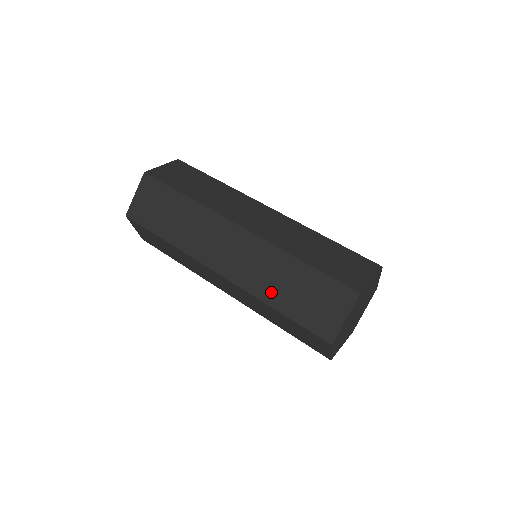
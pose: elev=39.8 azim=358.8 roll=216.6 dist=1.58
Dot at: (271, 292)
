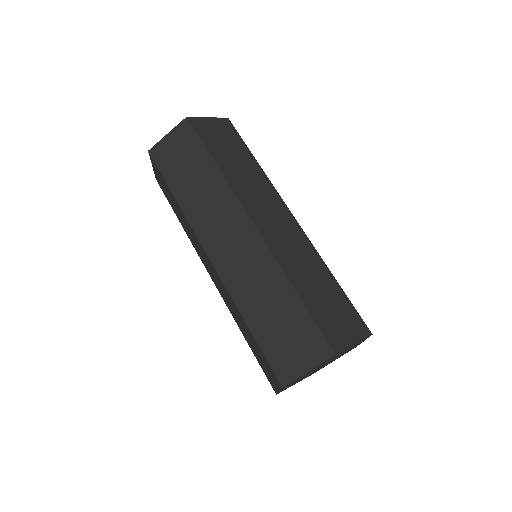
Dot at: (239, 324)
